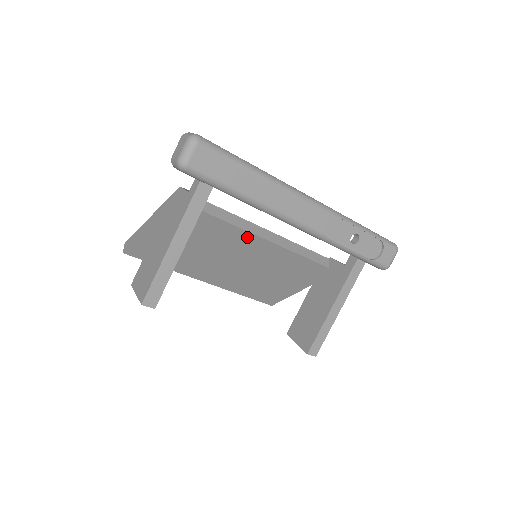
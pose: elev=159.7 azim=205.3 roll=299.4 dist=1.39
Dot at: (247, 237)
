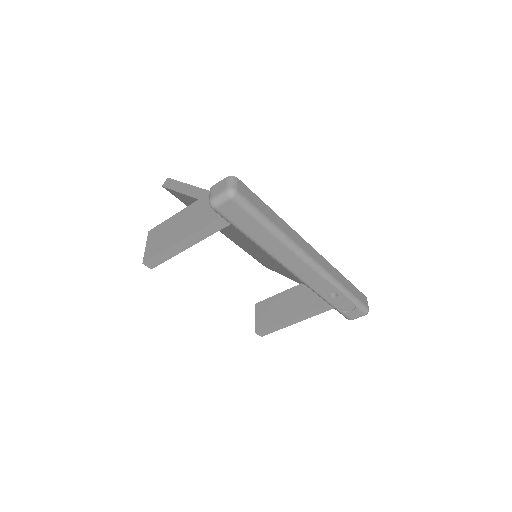
Dot at: occluded
